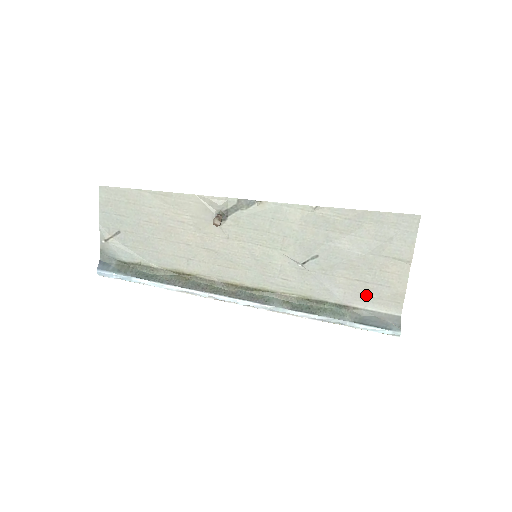
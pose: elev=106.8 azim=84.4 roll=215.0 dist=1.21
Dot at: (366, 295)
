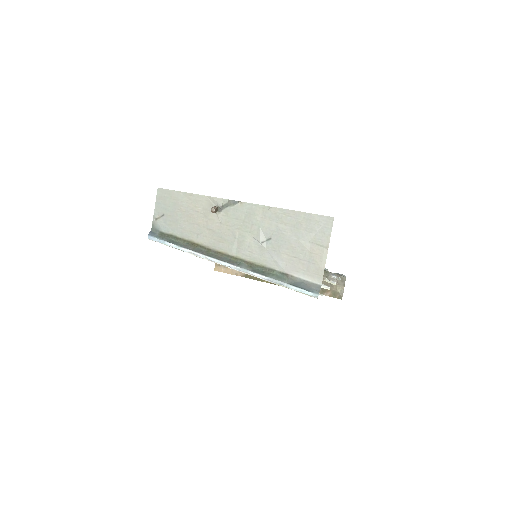
Dot at: (300, 268)
